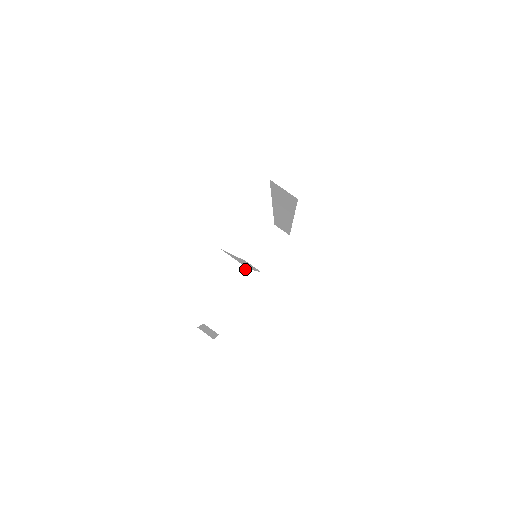
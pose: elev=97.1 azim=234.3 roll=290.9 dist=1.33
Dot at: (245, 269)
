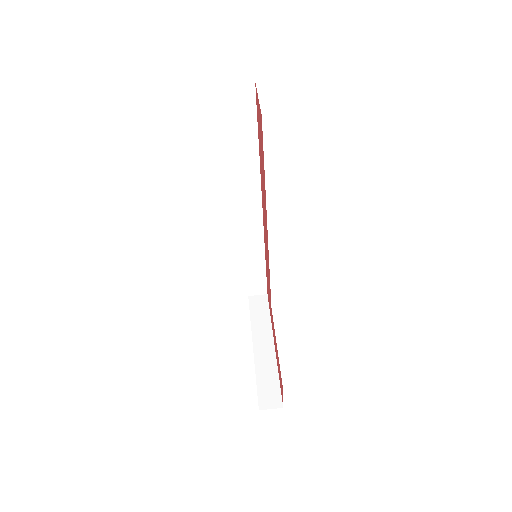
Dot at: (254, 339)
